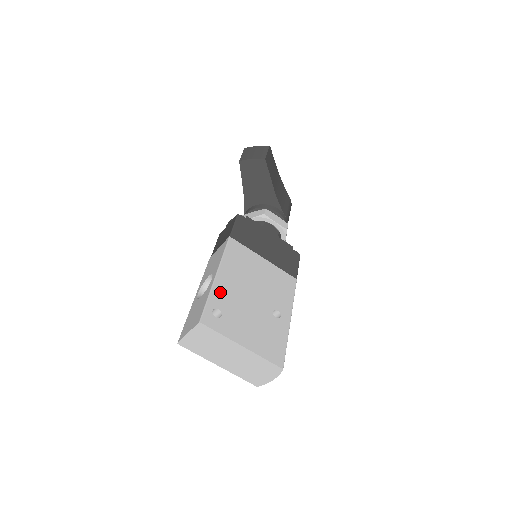
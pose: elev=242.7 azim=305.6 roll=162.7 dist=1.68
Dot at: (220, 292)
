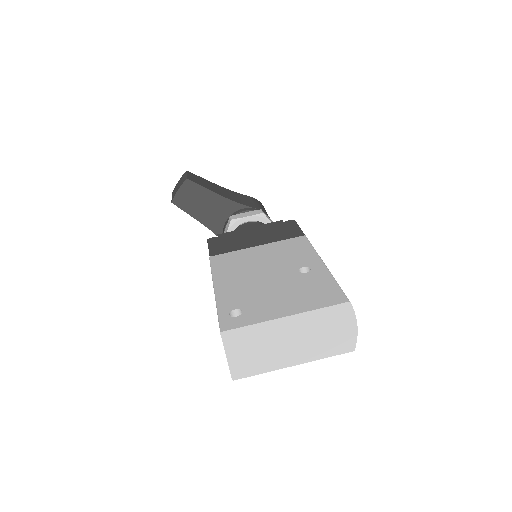
Dot at: (227, 297)
